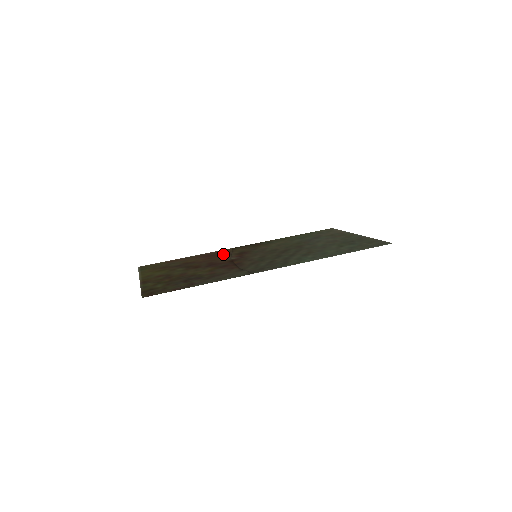
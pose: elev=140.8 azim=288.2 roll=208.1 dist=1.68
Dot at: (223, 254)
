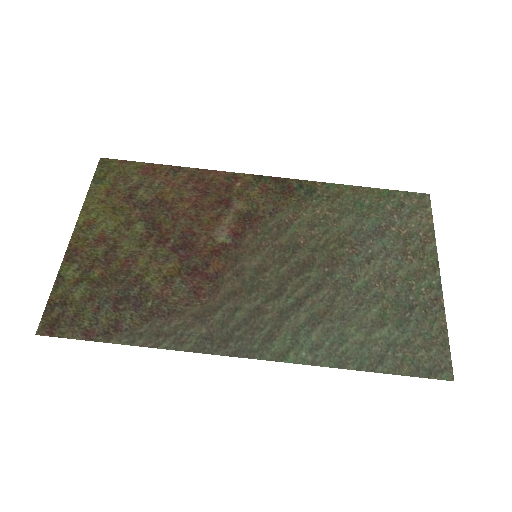
Dot at: (223, 200)
